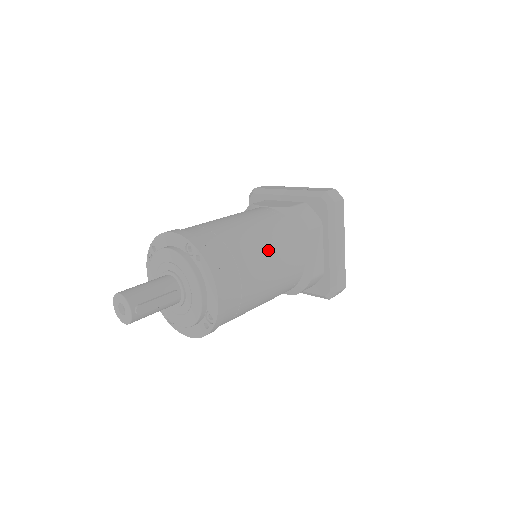
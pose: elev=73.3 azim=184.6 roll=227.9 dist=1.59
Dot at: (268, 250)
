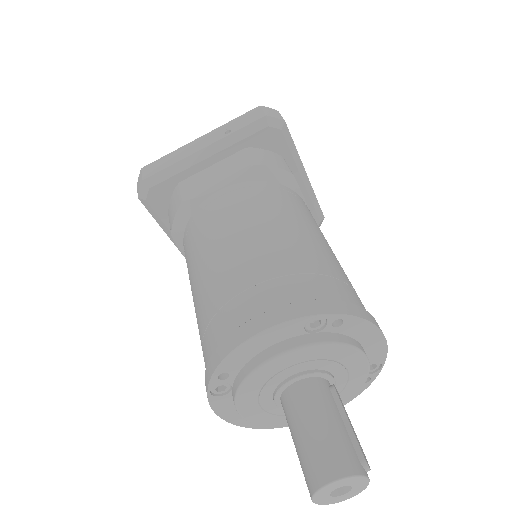
Dot at: (317, 234)
